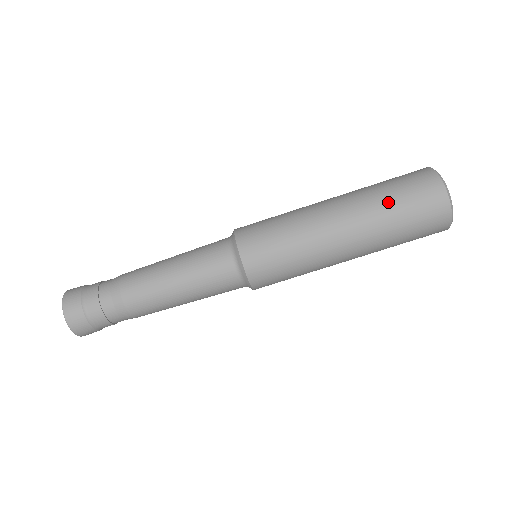
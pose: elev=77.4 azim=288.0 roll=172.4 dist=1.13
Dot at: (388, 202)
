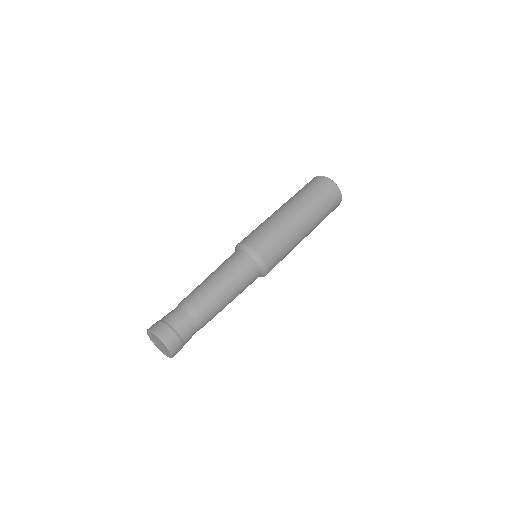
Dot at: (310, 195)
